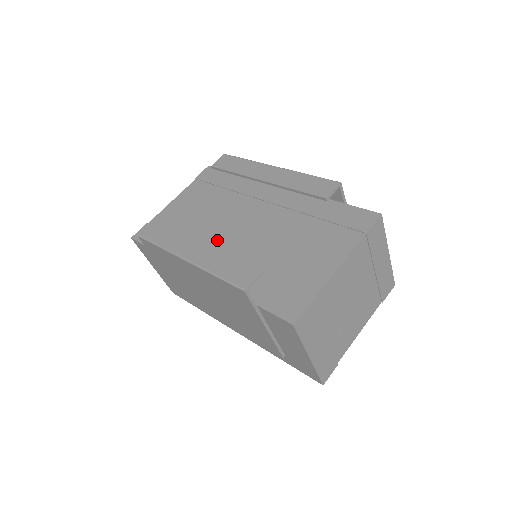
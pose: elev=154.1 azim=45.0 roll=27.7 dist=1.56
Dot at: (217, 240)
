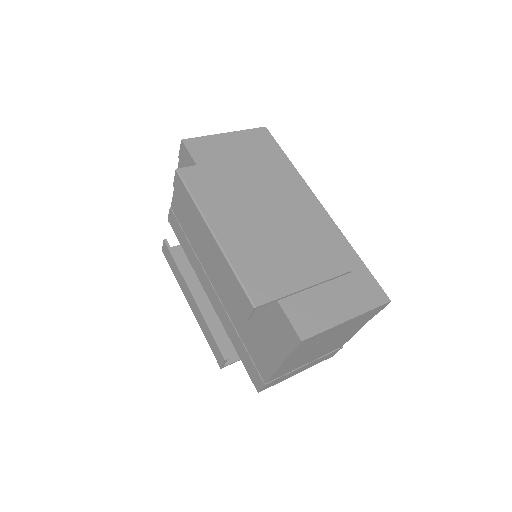
Dot at: (210, 269)
